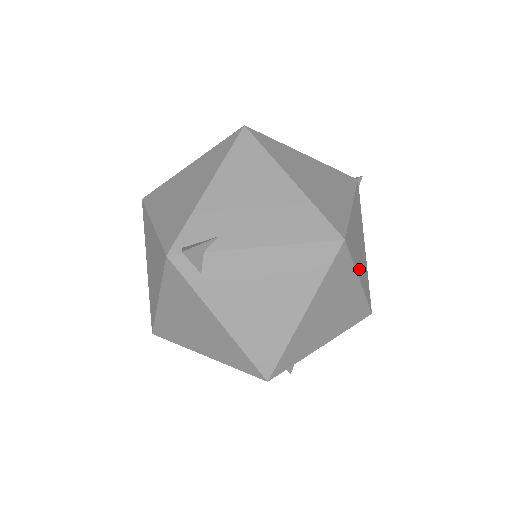
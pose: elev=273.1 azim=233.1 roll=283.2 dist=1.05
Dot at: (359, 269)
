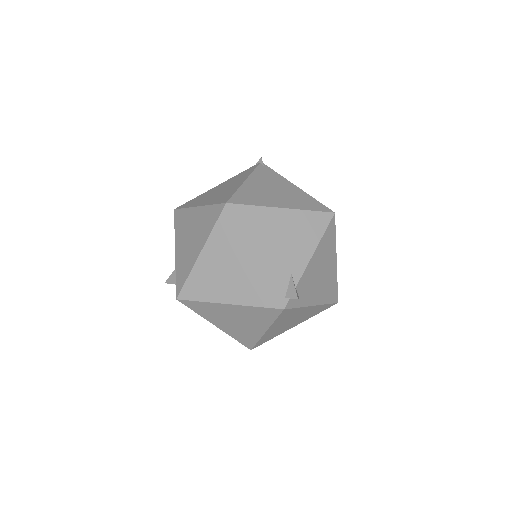
Dot at: occluded
